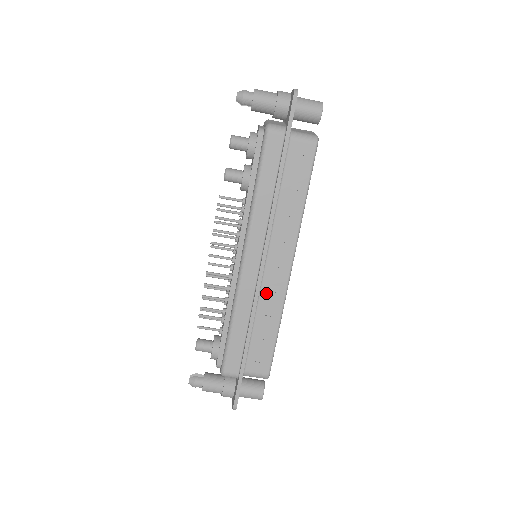
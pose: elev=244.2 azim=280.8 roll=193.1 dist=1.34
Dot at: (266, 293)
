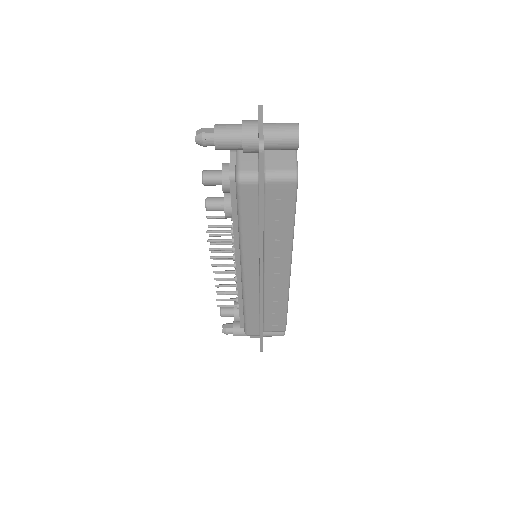
Dot at: (270, 290)
